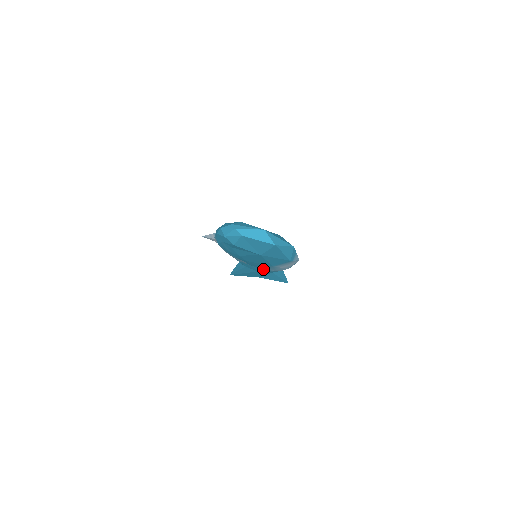
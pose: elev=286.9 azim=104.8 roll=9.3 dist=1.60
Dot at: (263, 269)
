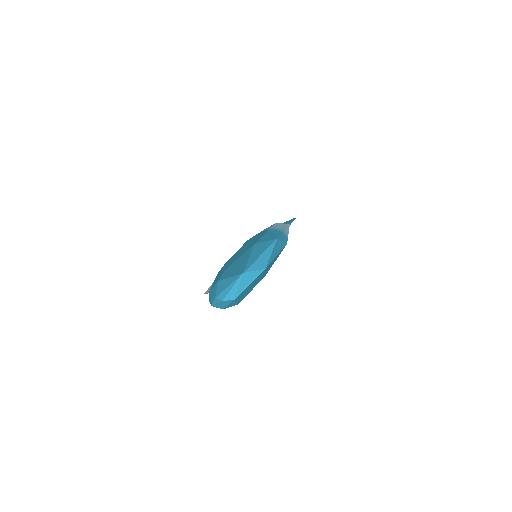
Dot at: occluded
